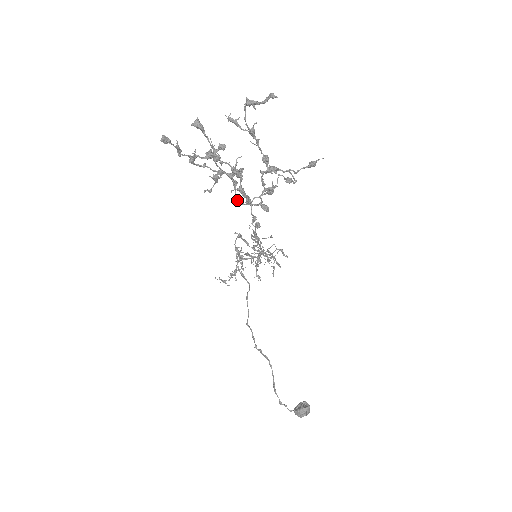
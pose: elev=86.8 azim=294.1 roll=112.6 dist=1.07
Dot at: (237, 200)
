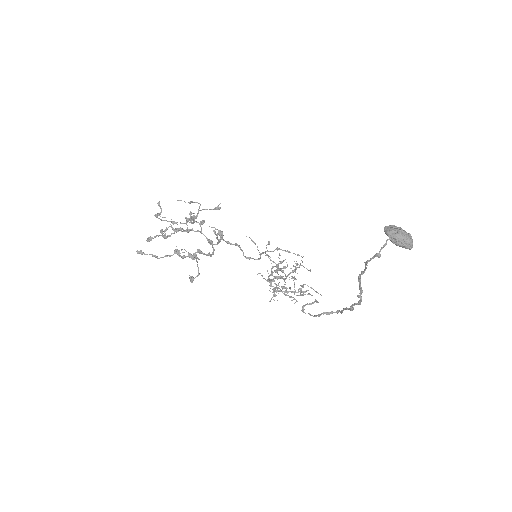
Dot at: (212, 252)
